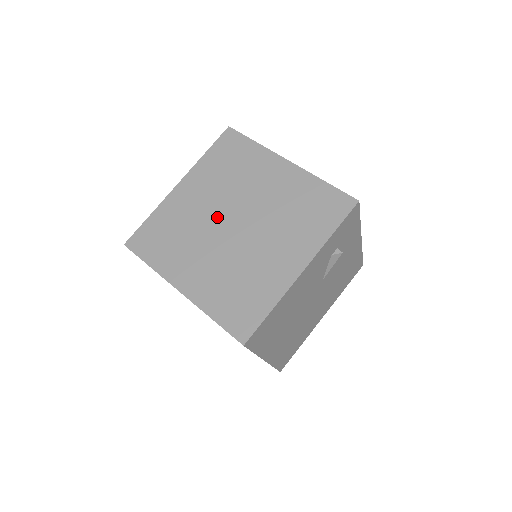
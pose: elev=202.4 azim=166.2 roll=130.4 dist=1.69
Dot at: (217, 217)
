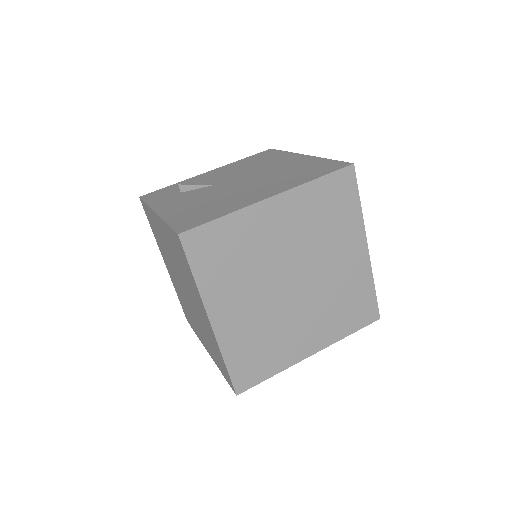
Dot at: (284, 265)
